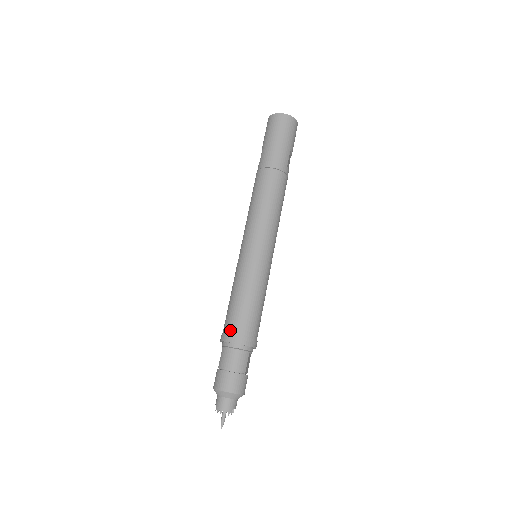
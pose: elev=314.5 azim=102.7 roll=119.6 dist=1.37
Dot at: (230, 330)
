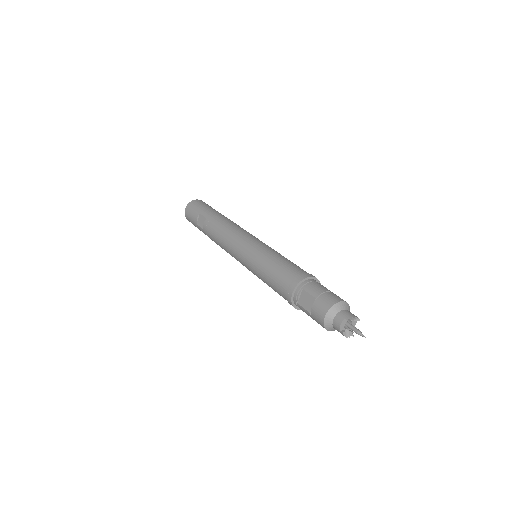
Dot at: (298, 273)
